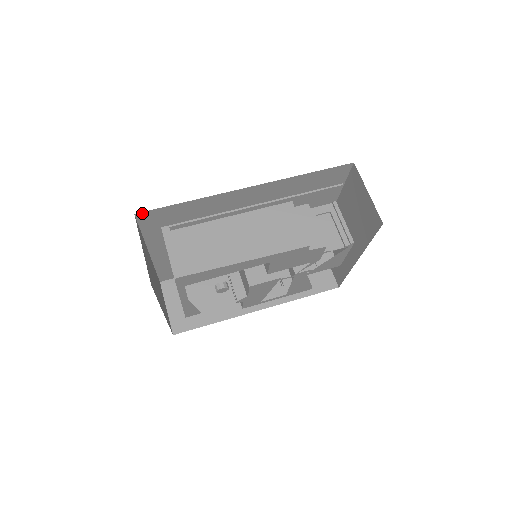
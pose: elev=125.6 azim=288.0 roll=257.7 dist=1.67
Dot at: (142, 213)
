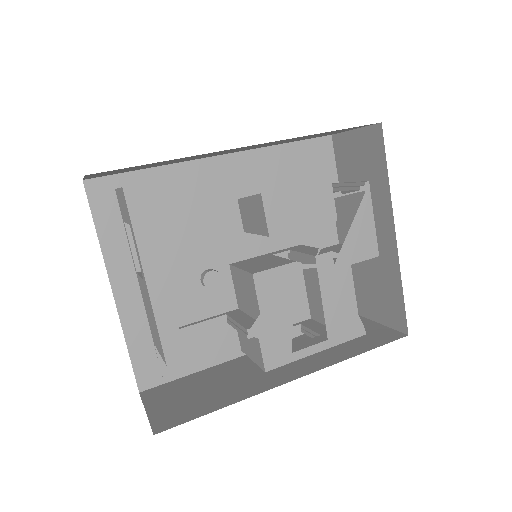
Dot at: (93, 182)
